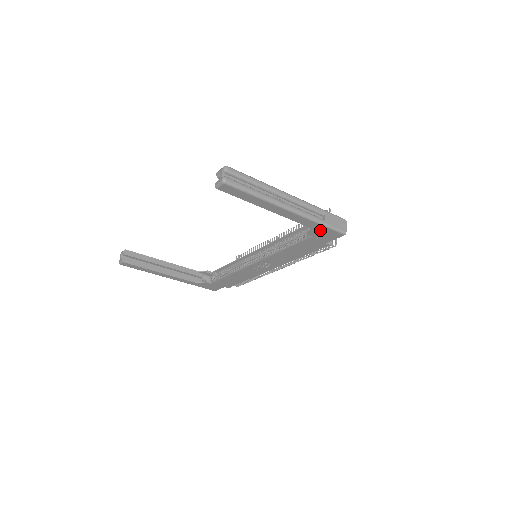
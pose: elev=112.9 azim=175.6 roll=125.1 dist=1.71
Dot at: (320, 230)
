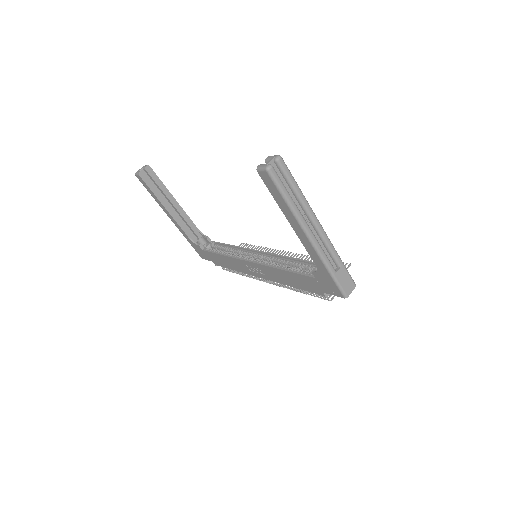
Dot at: (326, 277)
